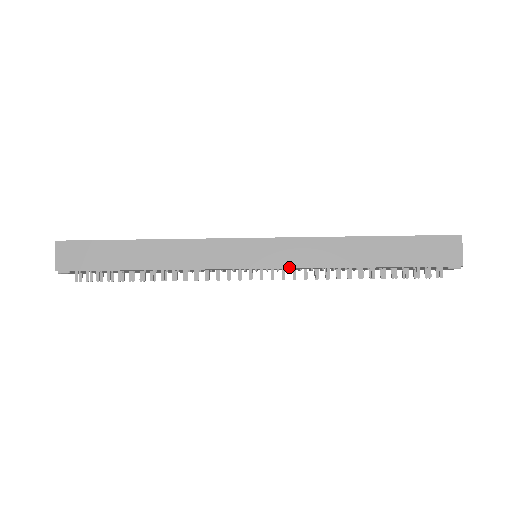
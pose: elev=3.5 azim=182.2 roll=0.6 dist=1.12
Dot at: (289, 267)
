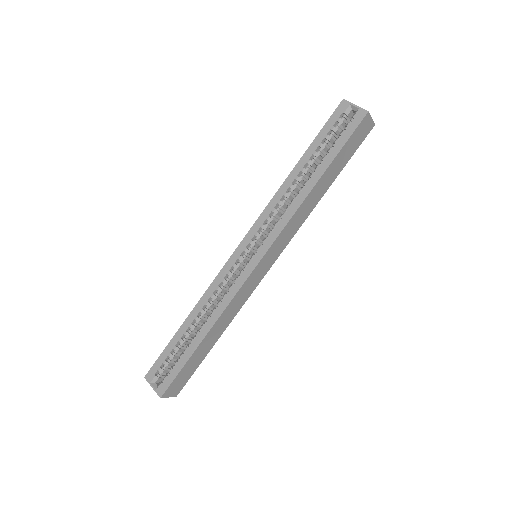
Dot at: (287, 244)
